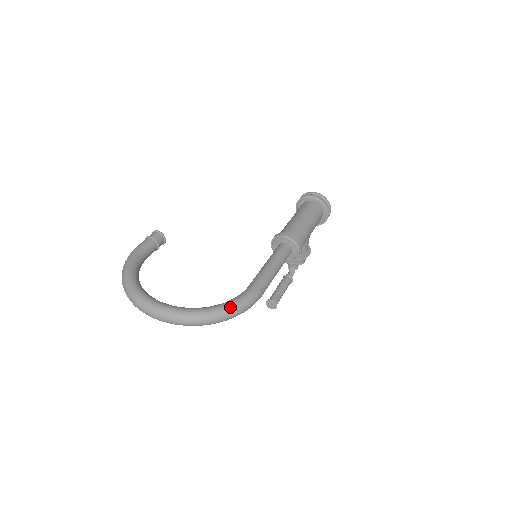
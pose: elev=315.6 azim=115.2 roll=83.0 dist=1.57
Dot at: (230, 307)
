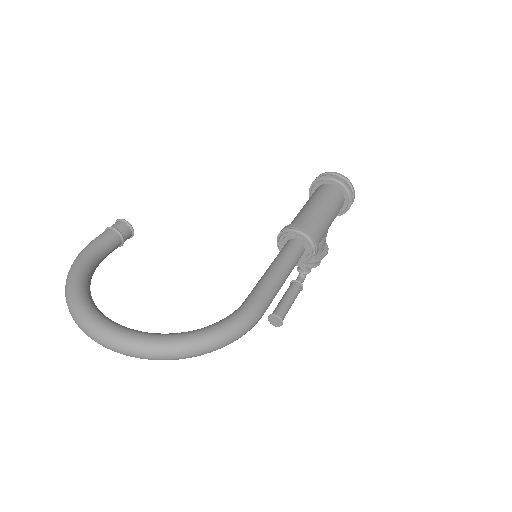
Dot at: (217, 333)
